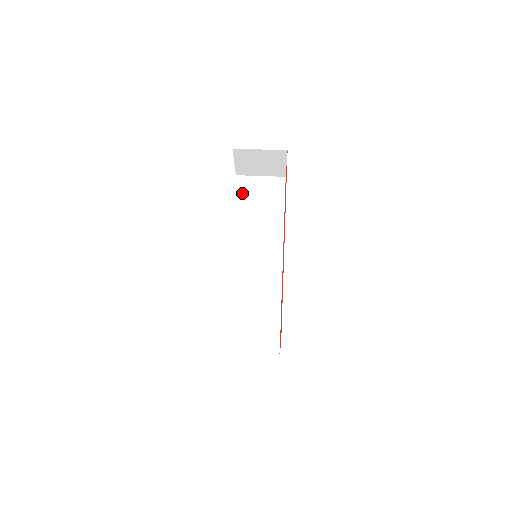
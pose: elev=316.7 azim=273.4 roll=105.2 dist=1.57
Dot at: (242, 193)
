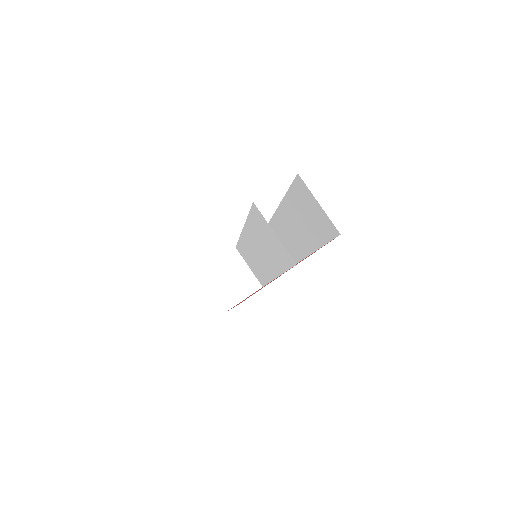
Dot at: (256, 219)
